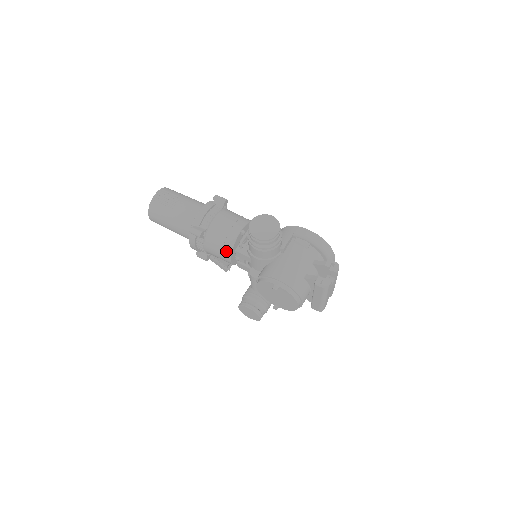
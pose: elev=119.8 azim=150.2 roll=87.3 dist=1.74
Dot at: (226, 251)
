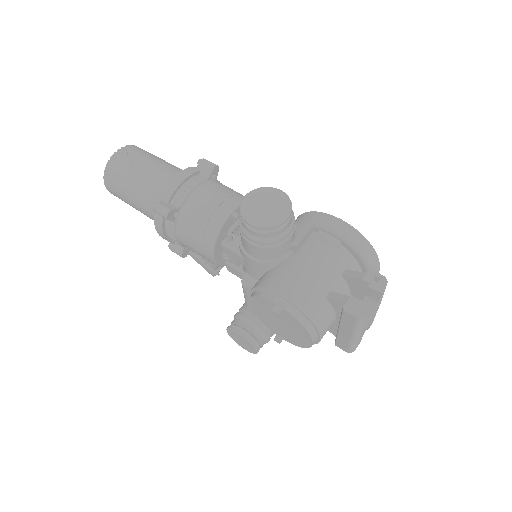
Dot at: (206, 244)
